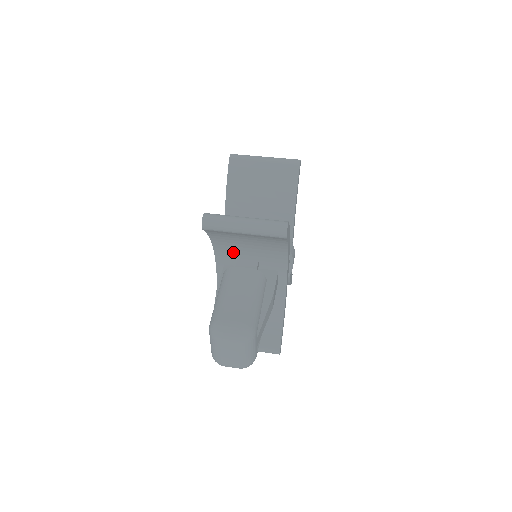
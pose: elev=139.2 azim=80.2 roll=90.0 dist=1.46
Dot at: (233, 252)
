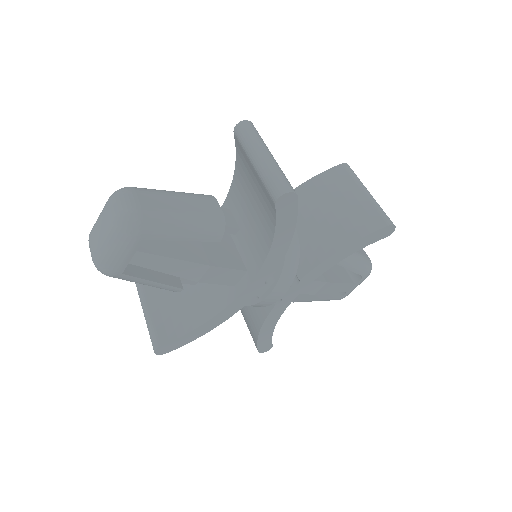
Dot at: (238, 207)
